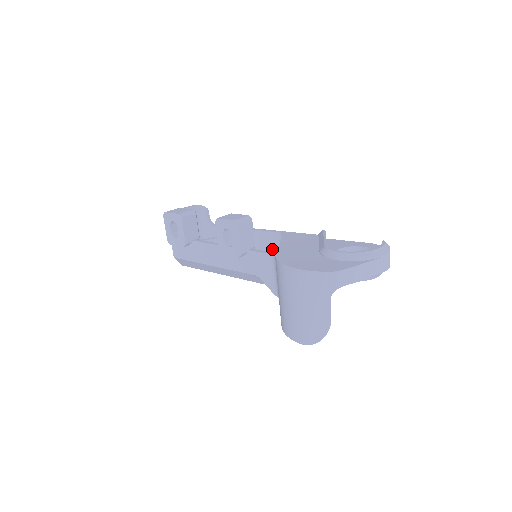
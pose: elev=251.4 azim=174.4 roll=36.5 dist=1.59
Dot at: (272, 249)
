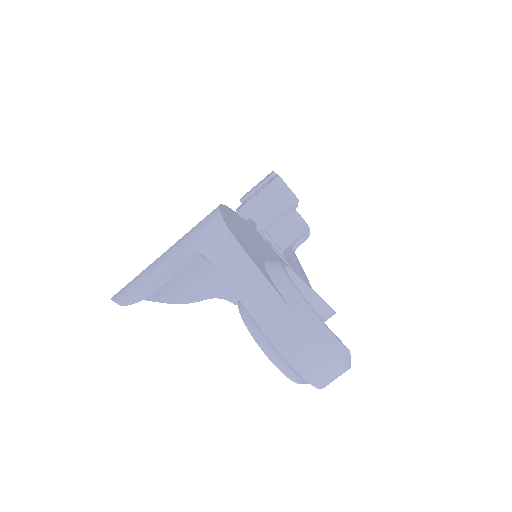
Dot at: occluded
